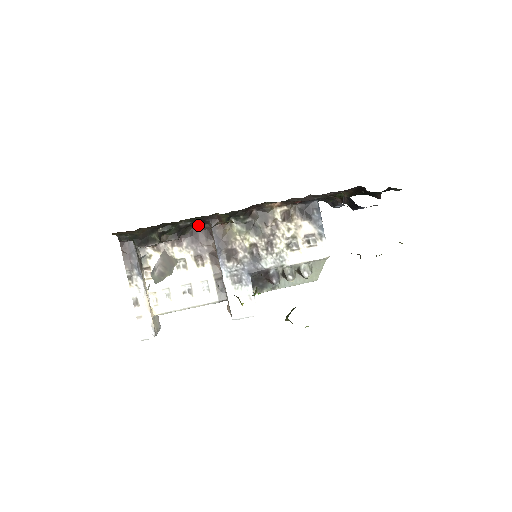
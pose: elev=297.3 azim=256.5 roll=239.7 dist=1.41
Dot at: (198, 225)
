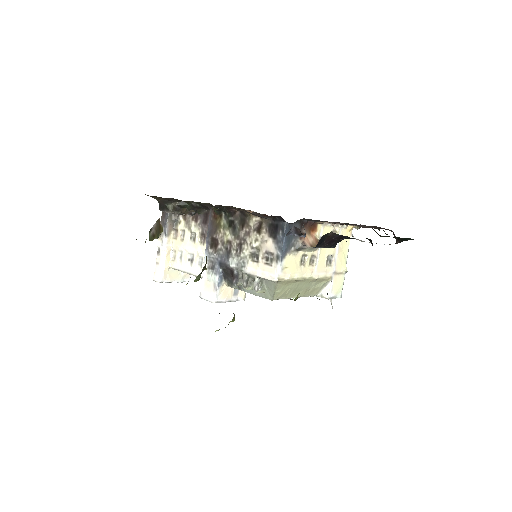
Dot at: (209, 209)
